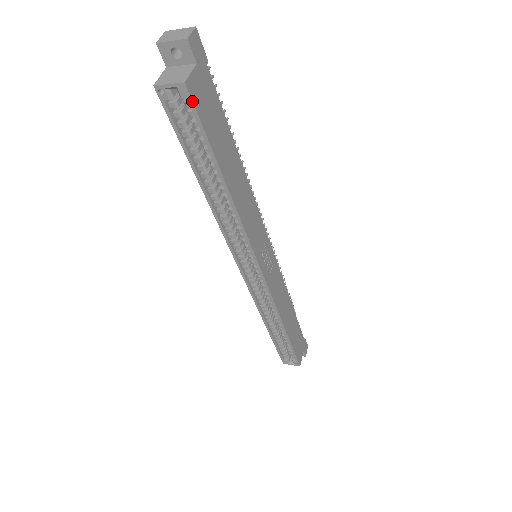
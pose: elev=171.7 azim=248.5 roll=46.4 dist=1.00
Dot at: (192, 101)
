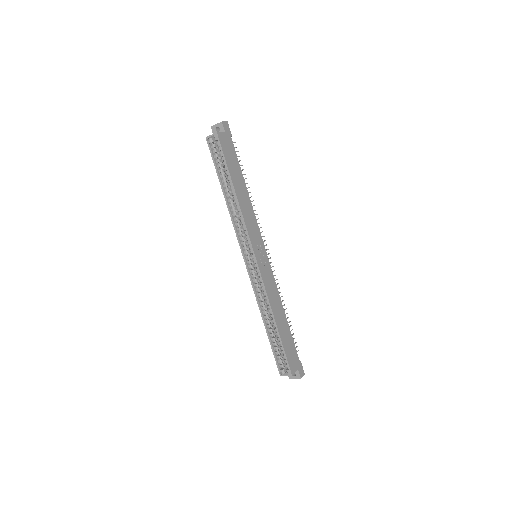
Dot at: (219, 141)
